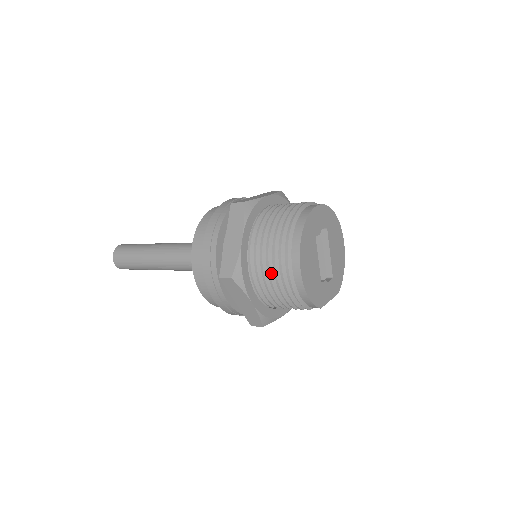
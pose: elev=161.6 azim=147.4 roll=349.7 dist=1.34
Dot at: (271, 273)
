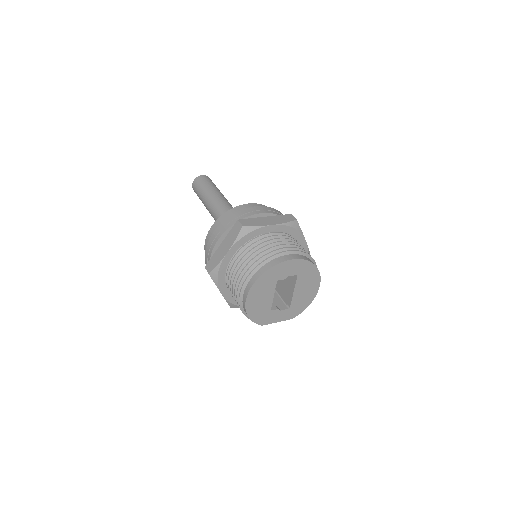
Dot at: (234, 287)
